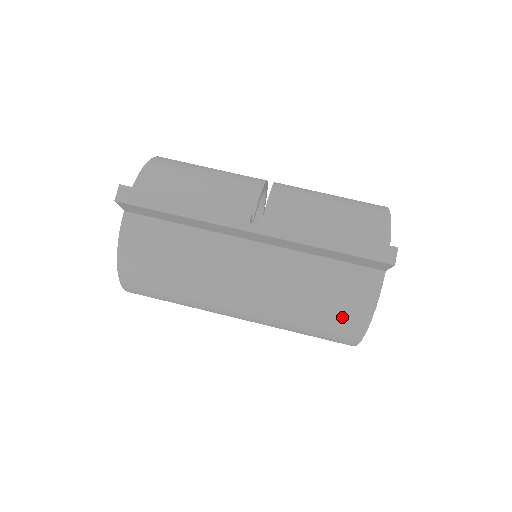
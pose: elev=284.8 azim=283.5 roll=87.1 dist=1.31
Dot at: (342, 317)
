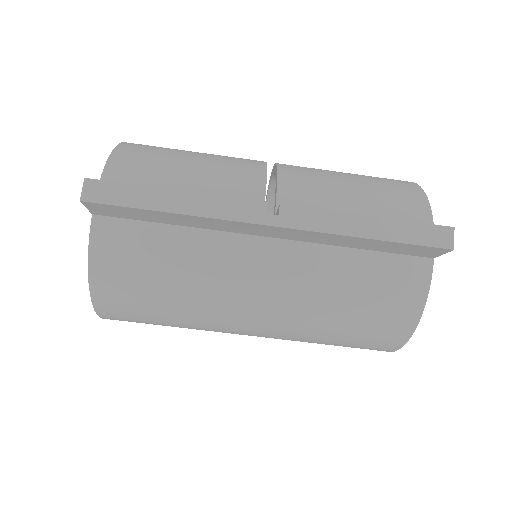
Dot at: (384, 320)
